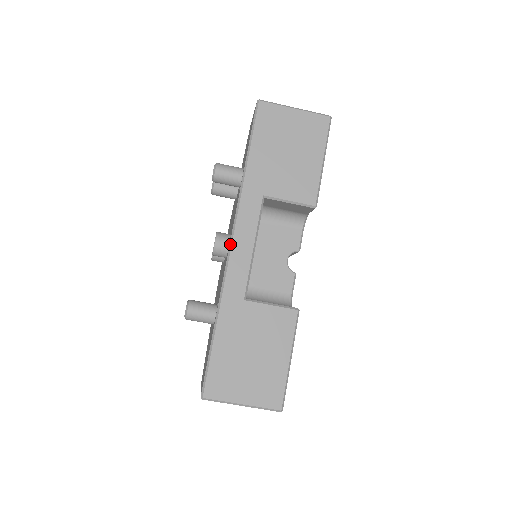
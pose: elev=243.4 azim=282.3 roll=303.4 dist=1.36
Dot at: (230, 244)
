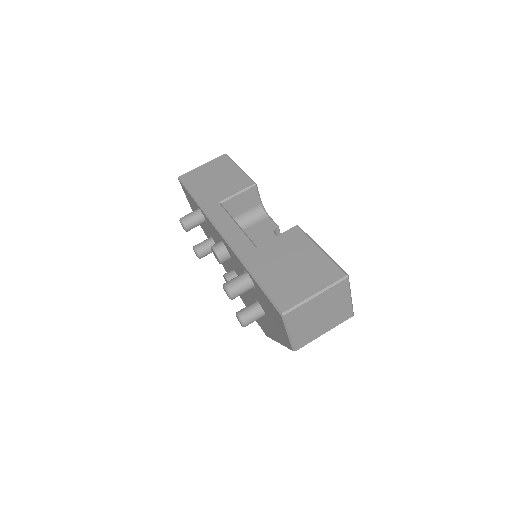
Dot at: (220, 234)
